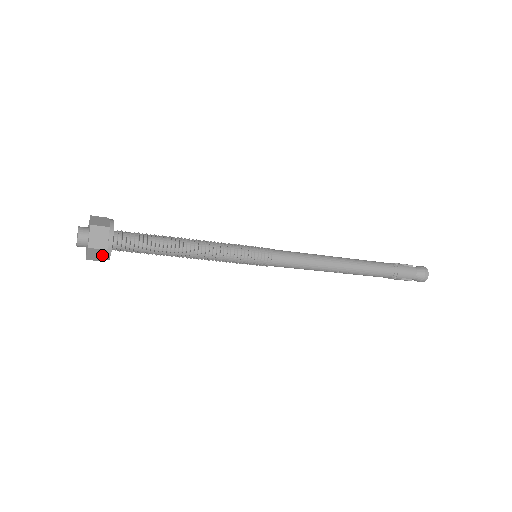
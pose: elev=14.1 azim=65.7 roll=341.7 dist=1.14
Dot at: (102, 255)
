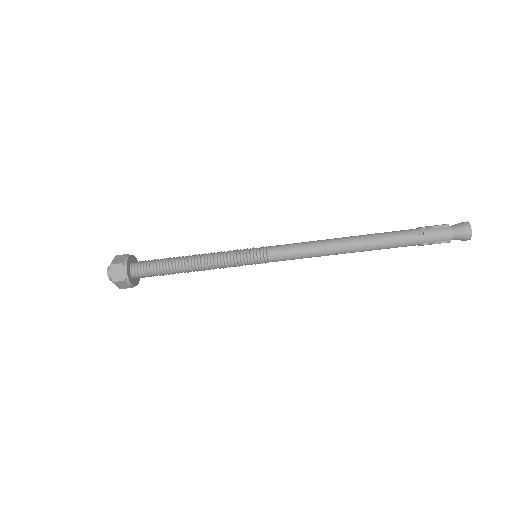
Dot at: (127, 284)
